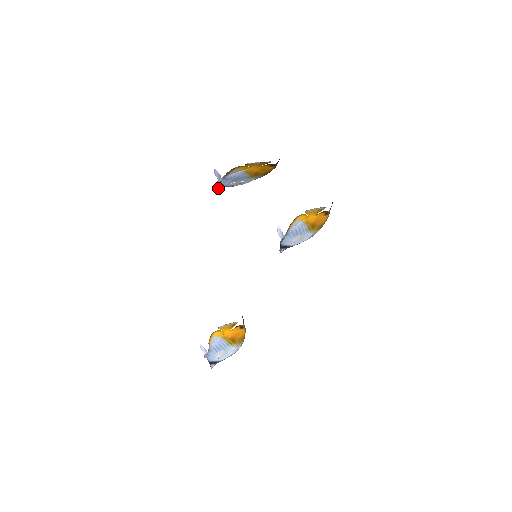
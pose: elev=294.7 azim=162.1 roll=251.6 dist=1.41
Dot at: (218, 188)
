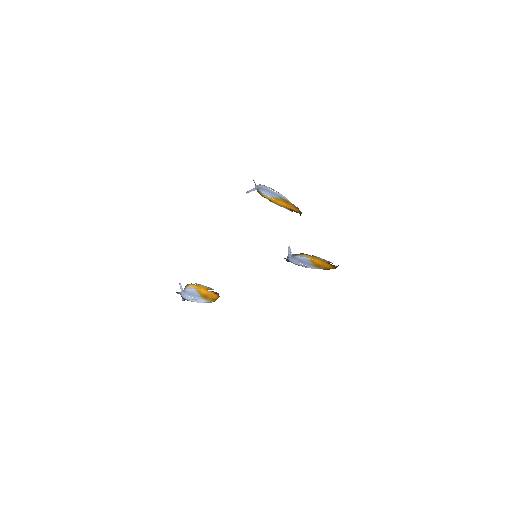
Dot at: occluded
